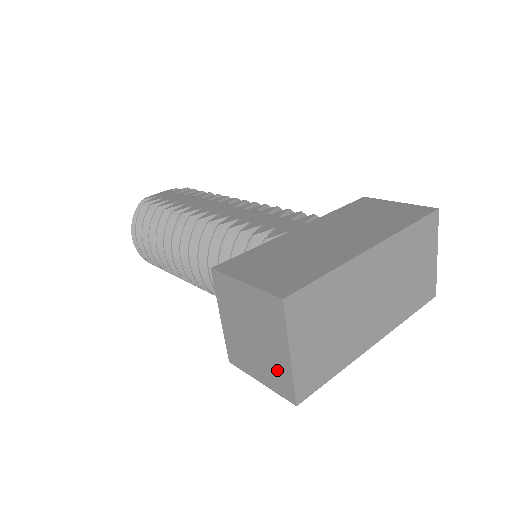
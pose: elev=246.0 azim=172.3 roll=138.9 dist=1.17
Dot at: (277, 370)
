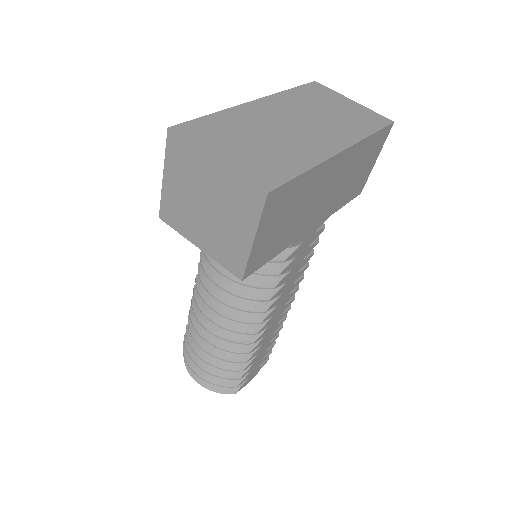
Dot at: (233, 195)
